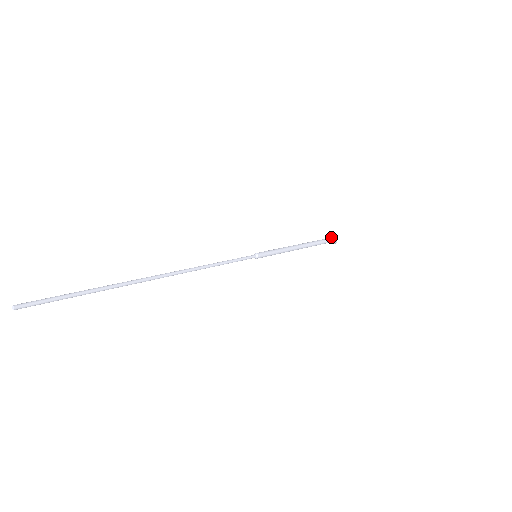
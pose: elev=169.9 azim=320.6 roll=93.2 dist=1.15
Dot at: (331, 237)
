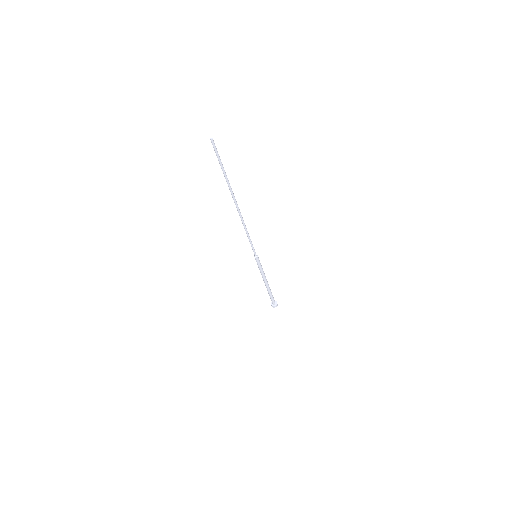
Dot at: occluded
